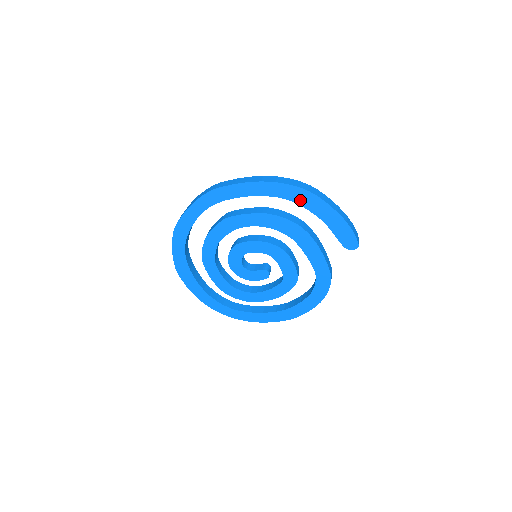
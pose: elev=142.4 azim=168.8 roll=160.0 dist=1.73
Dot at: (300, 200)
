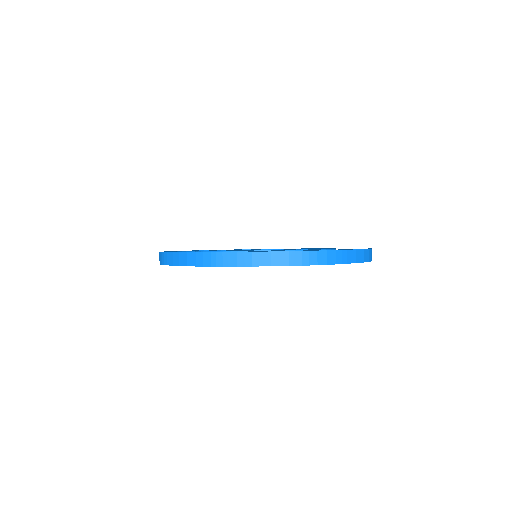
Dot at: occluded
